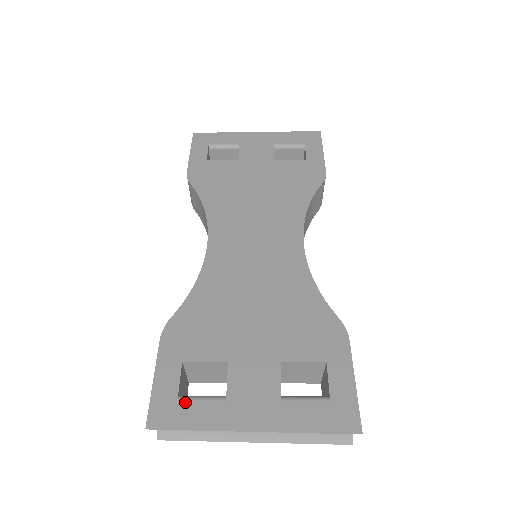
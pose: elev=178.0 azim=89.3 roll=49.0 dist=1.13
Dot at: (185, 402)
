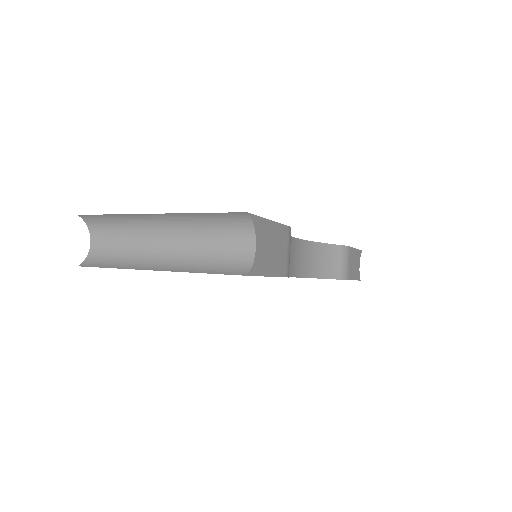
Dot at: occluded
